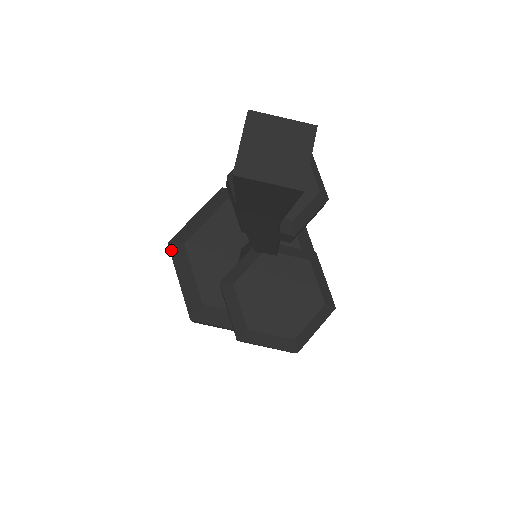
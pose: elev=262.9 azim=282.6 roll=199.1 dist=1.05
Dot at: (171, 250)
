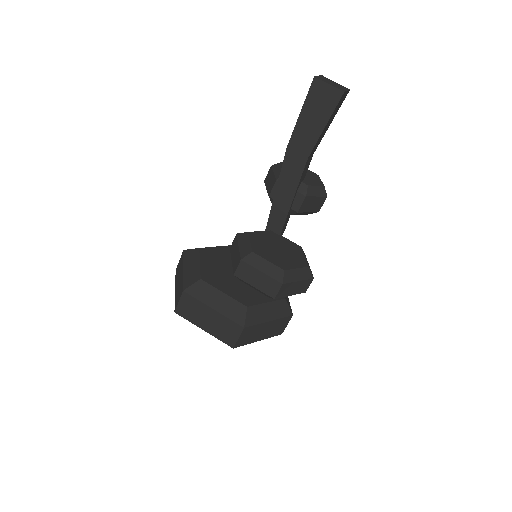
Dot at: (185, 253)
